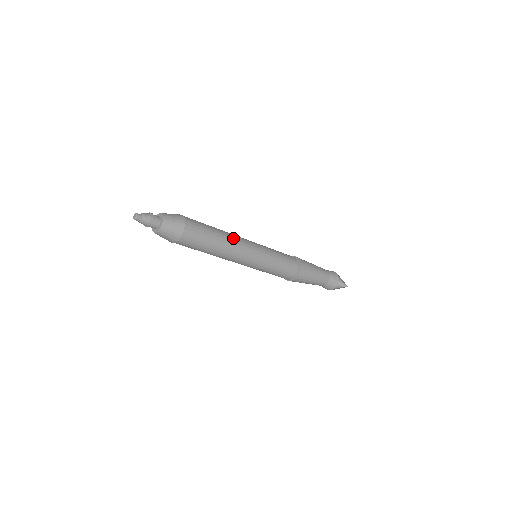
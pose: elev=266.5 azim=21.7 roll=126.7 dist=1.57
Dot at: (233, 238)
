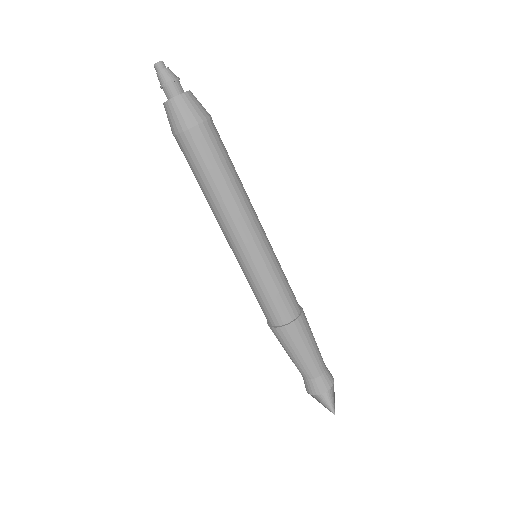
Dot at: (243, 203)
